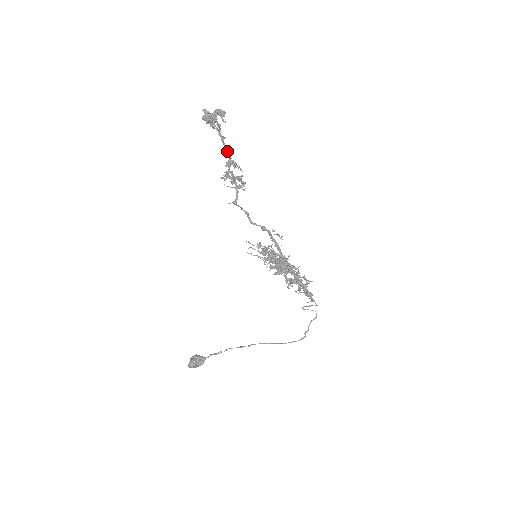
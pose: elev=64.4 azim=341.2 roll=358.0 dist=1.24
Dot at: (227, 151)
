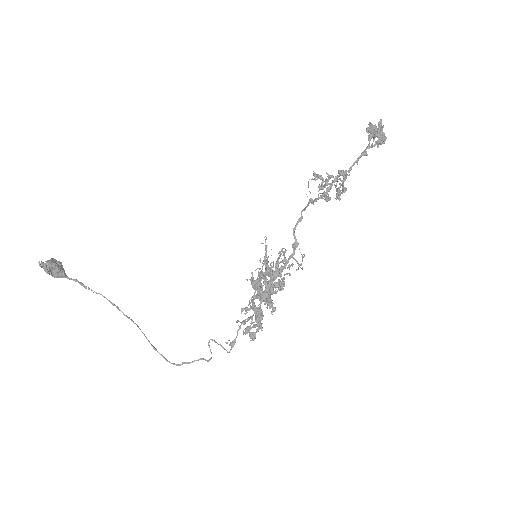
Dot at: (354, 164)
